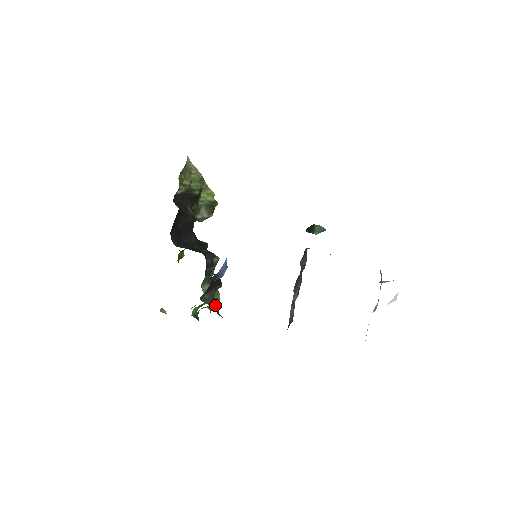
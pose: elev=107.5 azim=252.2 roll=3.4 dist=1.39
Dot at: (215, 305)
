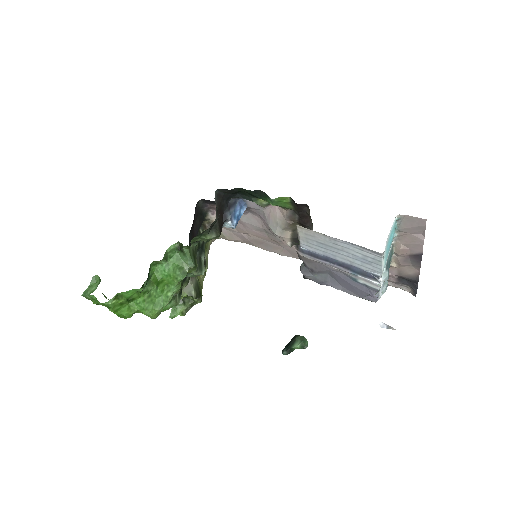
Dot at: occluded
